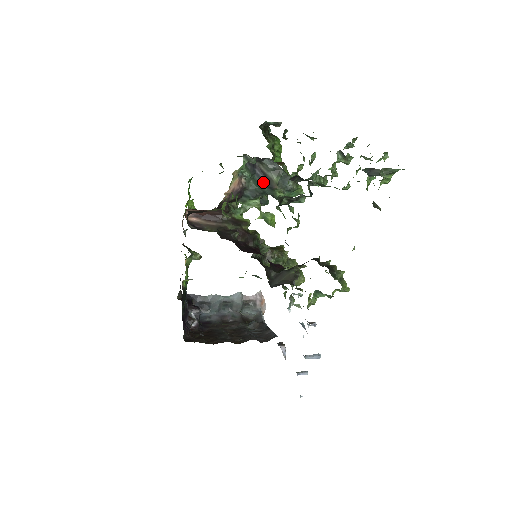
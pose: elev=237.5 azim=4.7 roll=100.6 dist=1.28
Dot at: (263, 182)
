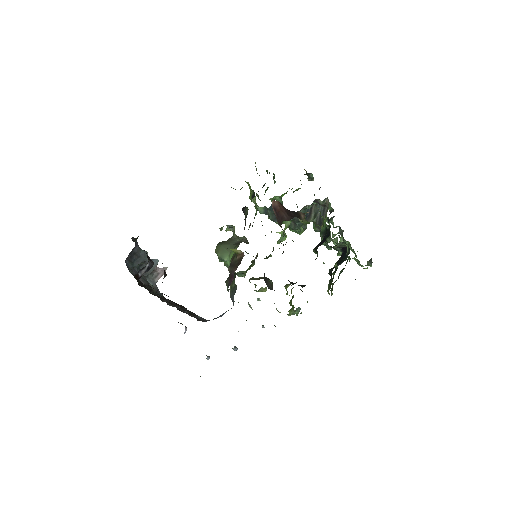
Dot at: (306, 216)
